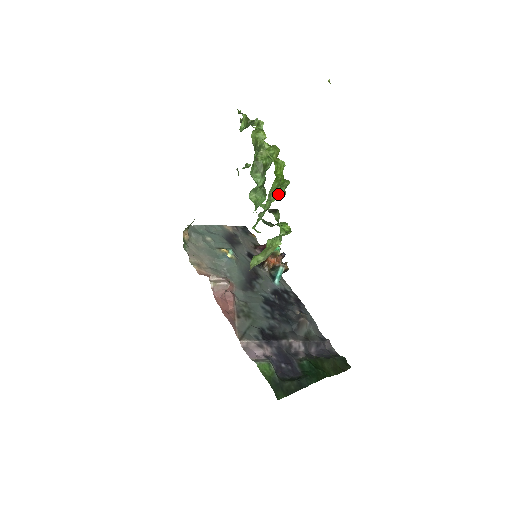
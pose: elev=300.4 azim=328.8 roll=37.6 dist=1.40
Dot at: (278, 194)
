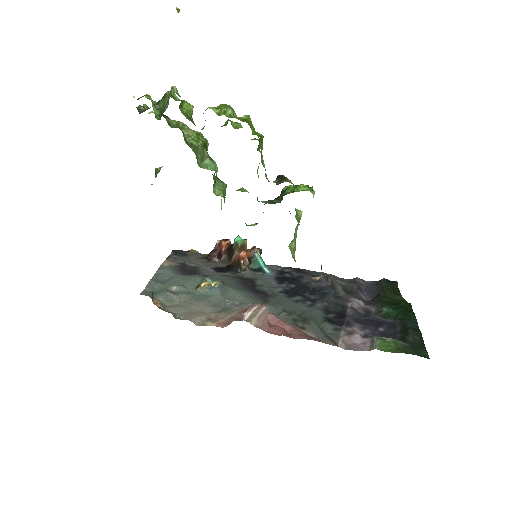
Dot at: occluded
